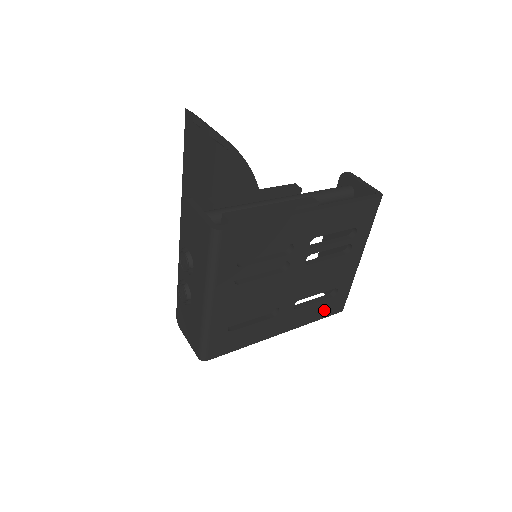
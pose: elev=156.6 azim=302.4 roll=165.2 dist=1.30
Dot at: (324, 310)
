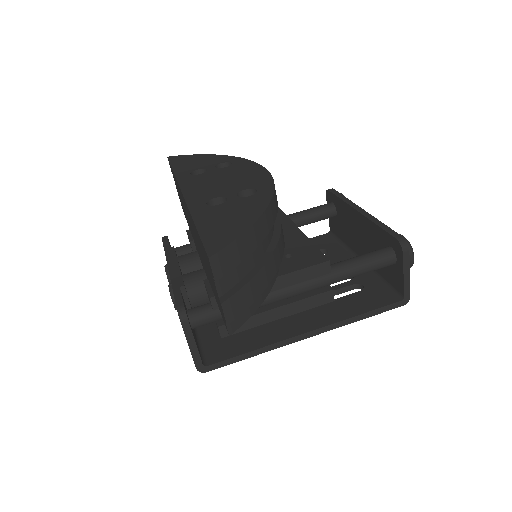
Dot at: occluded
